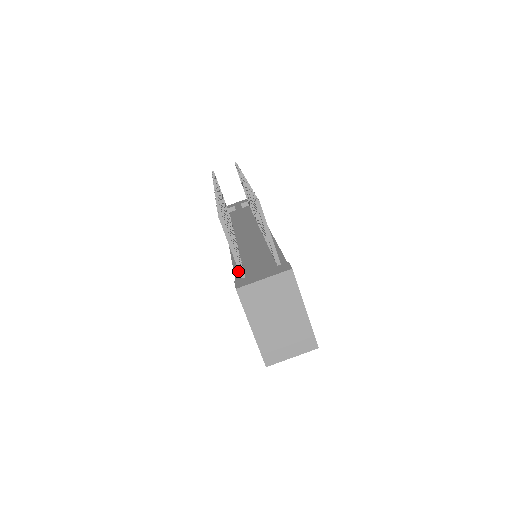
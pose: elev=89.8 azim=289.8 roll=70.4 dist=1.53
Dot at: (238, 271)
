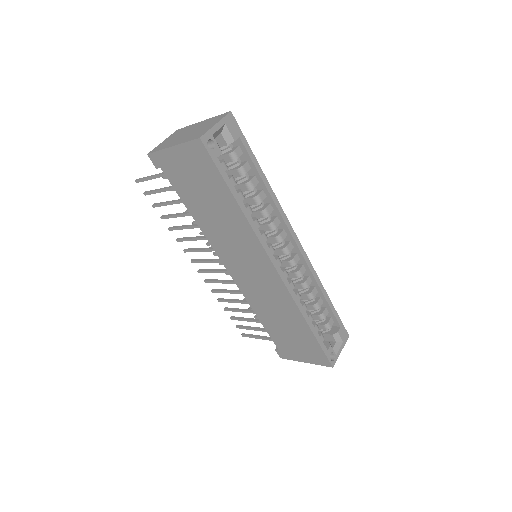
Dot at: occluded
